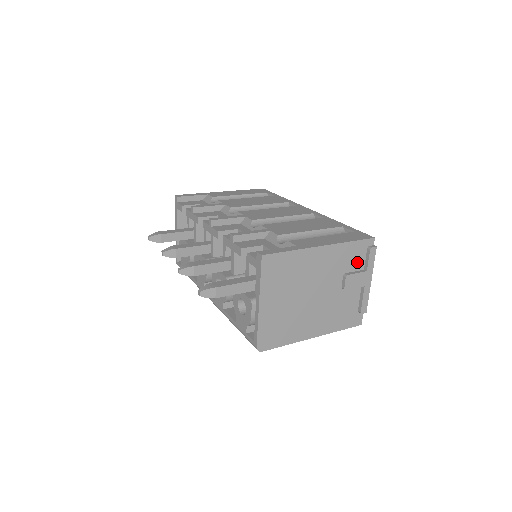
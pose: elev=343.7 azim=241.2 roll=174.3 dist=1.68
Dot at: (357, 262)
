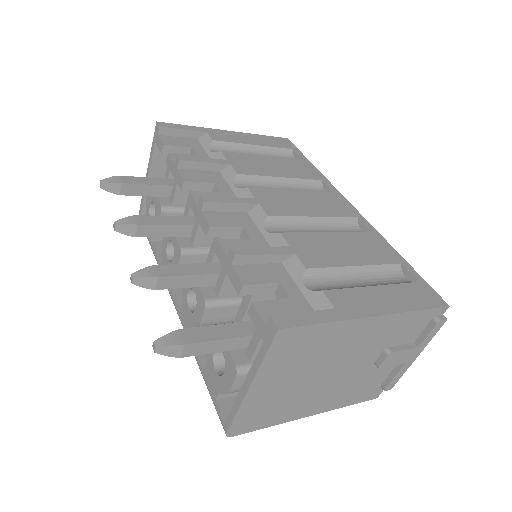
Dot at: (410, 334)
